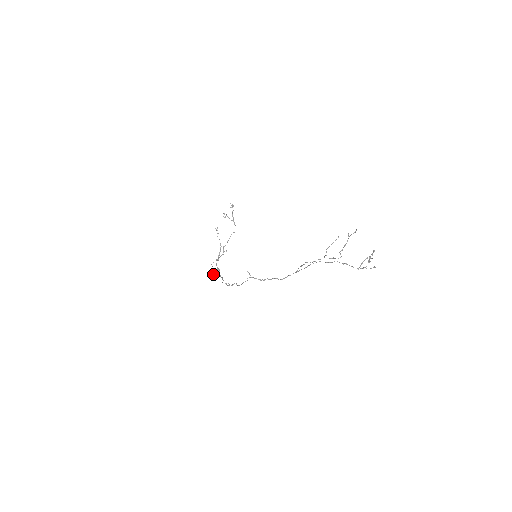
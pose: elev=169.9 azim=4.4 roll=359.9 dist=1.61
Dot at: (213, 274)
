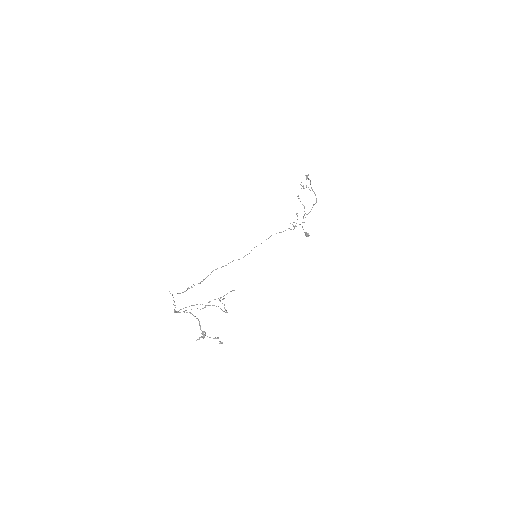
Dot at: occluded
